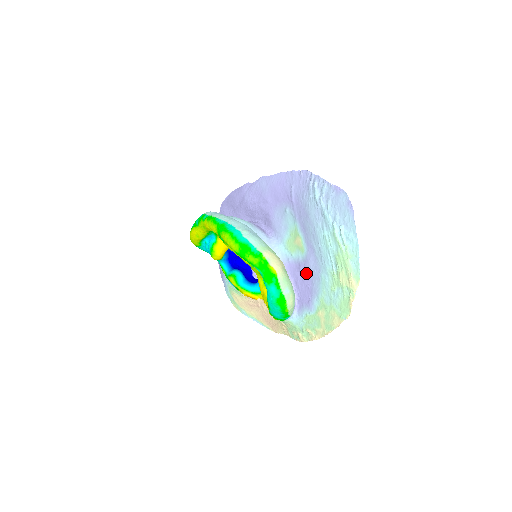
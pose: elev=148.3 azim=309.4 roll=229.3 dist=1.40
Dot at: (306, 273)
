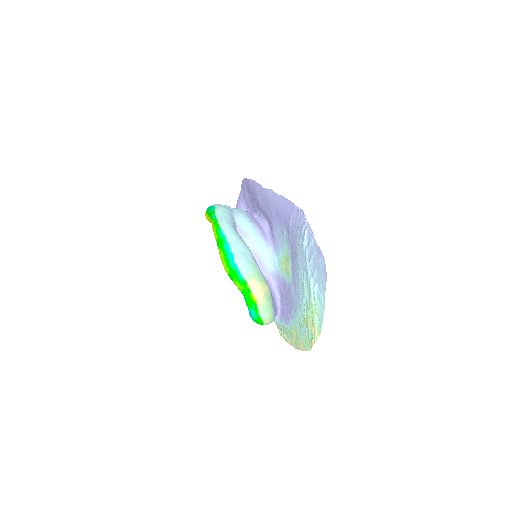
Dot at: (288, 296)
